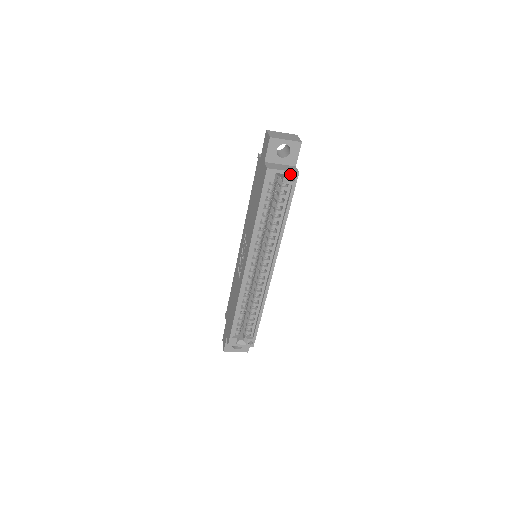
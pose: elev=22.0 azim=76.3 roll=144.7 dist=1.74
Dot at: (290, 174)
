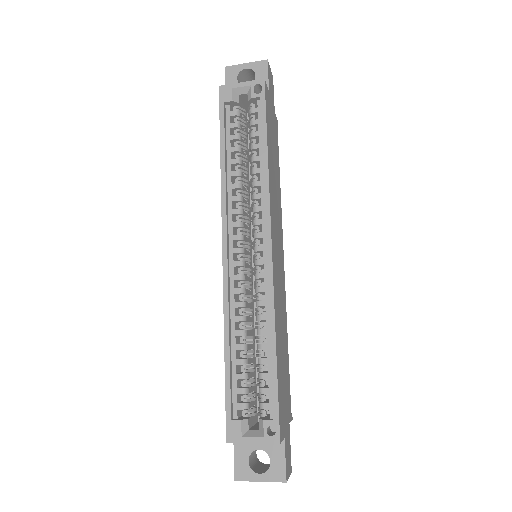
Dot at: (252, 84)
